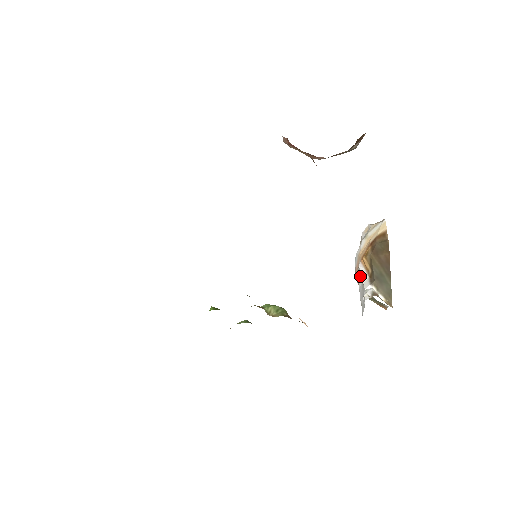
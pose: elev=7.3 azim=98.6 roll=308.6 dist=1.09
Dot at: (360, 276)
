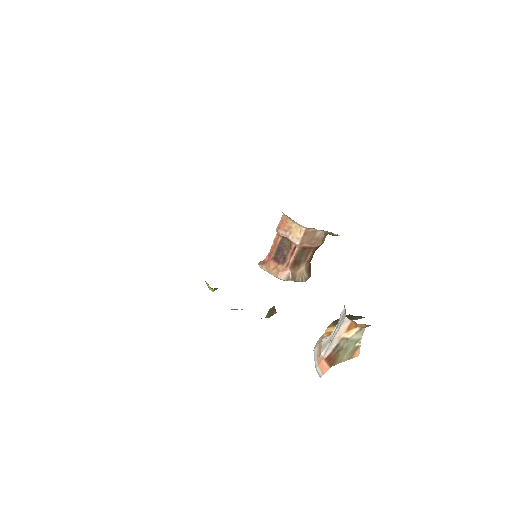
Dot at: (326, 344)
